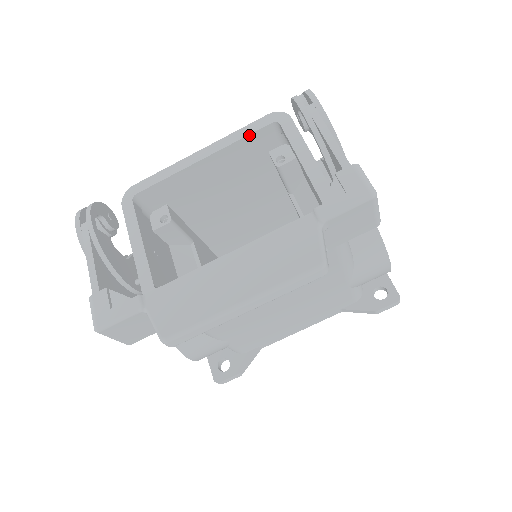
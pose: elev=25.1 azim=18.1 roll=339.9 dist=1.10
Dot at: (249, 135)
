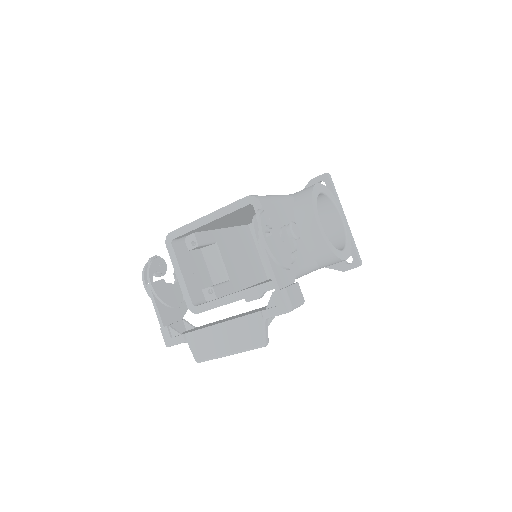
Dot at: (235, 210)
